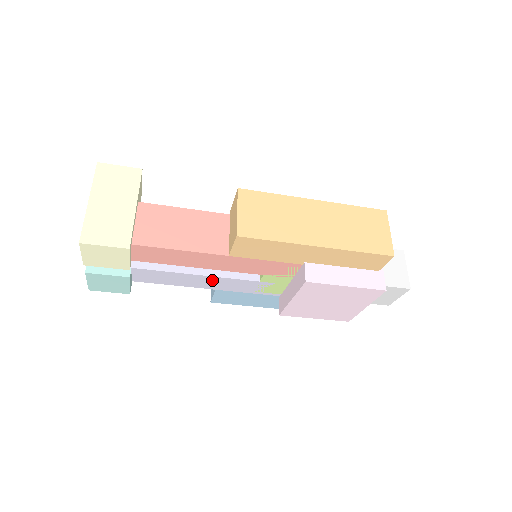
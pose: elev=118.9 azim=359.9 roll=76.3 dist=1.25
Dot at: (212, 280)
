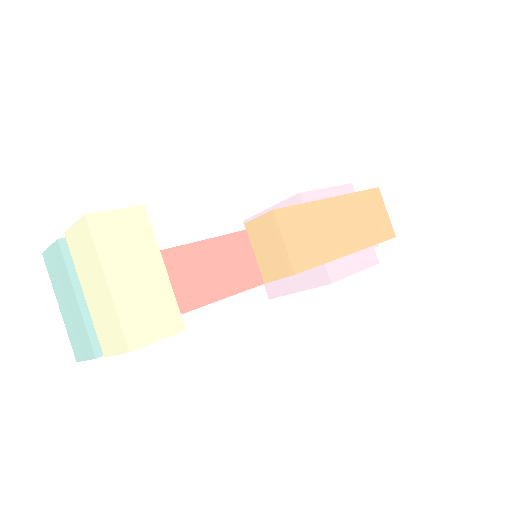
Dot at: occluded
